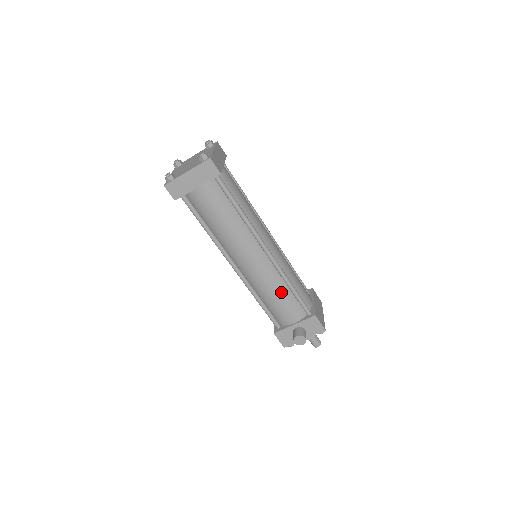
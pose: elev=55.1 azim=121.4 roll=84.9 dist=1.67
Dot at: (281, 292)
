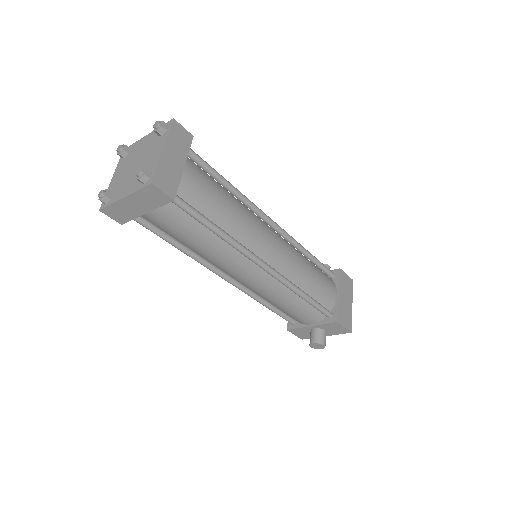
Dot at: (290, 301)
